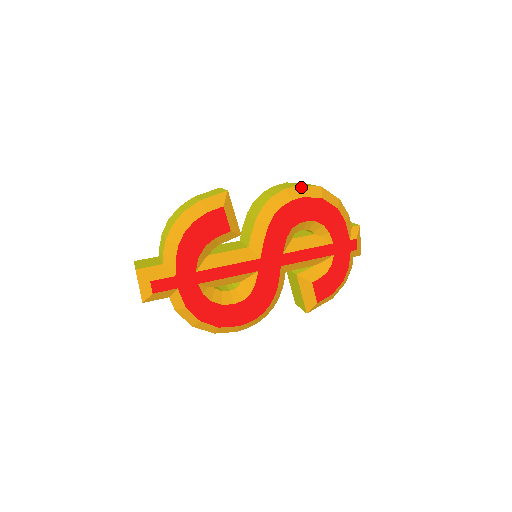
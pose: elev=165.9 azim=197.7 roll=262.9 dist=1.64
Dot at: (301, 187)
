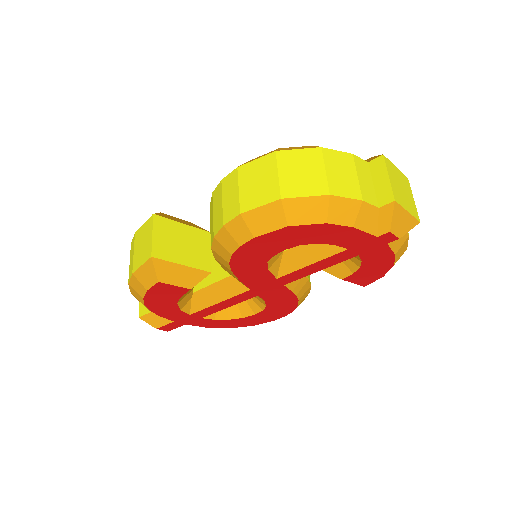
Dot at: (245, 217)
